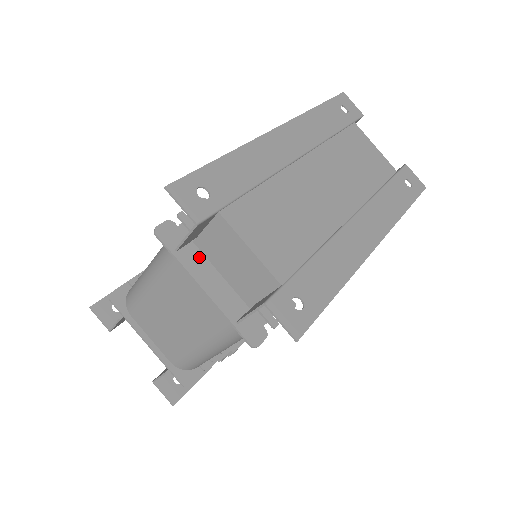
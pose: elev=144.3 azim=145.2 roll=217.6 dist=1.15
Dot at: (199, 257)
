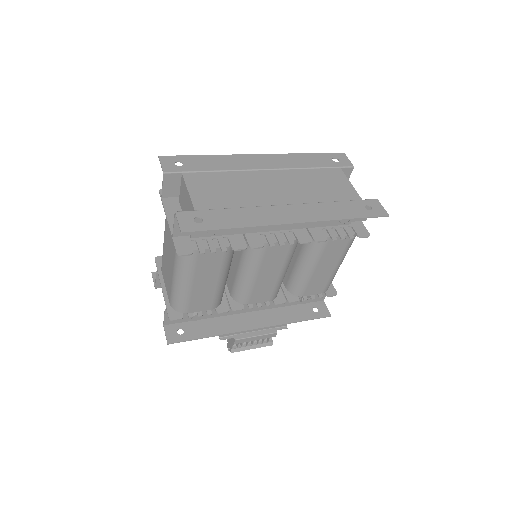
Dot at: (177, 208)
